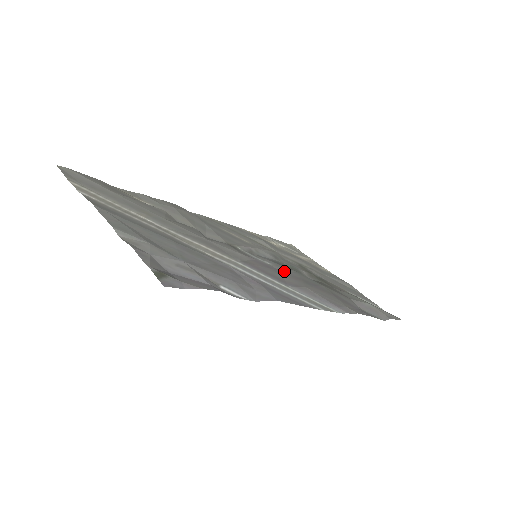
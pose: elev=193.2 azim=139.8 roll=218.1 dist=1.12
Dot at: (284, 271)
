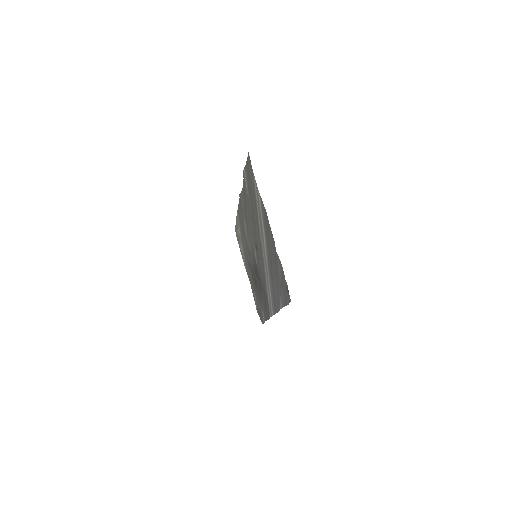
Dot at: occluded
